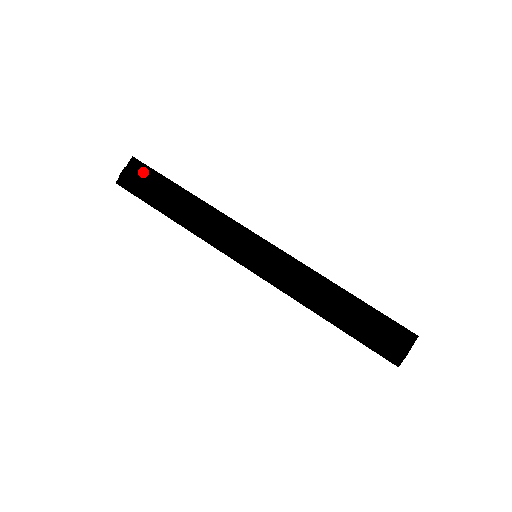
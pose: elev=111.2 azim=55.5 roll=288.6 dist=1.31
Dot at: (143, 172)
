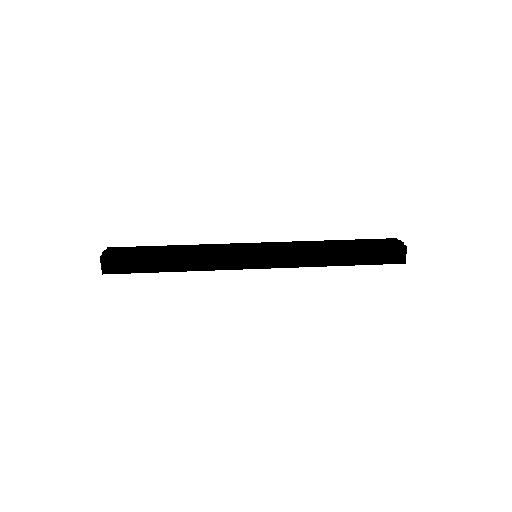
Dot at: occluded
